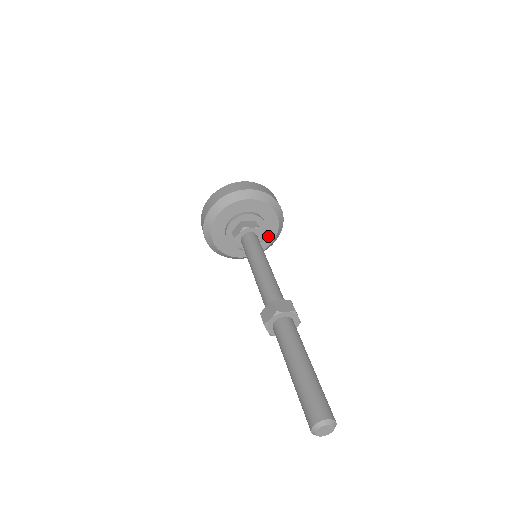
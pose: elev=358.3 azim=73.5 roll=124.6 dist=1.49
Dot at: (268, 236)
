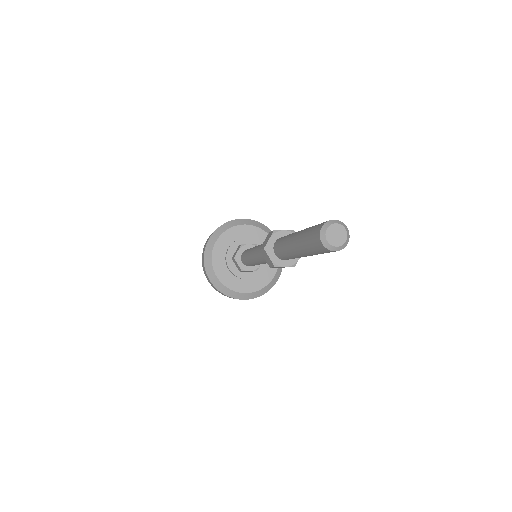
Dot at: occluded
